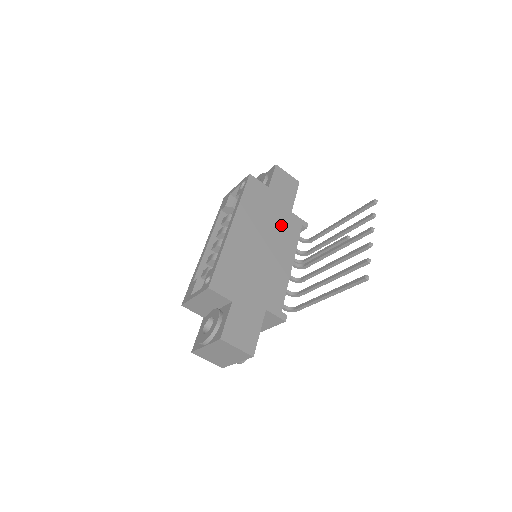
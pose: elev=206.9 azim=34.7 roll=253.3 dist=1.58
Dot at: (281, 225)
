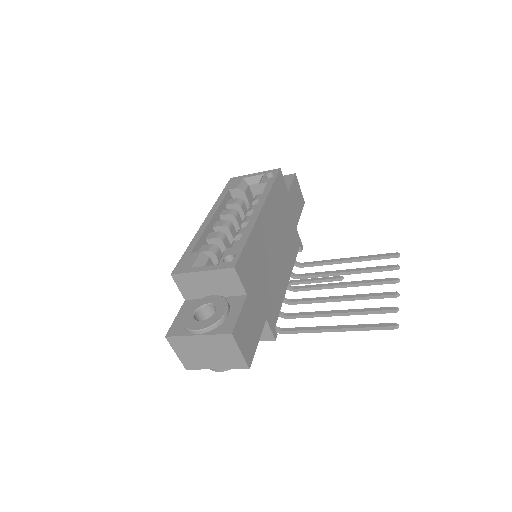
Dot at: (289, 236)
